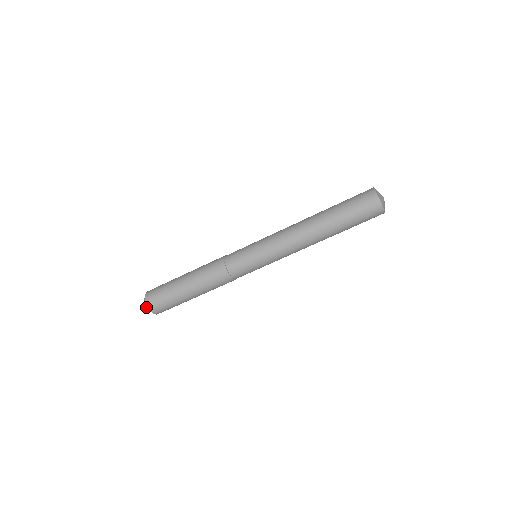
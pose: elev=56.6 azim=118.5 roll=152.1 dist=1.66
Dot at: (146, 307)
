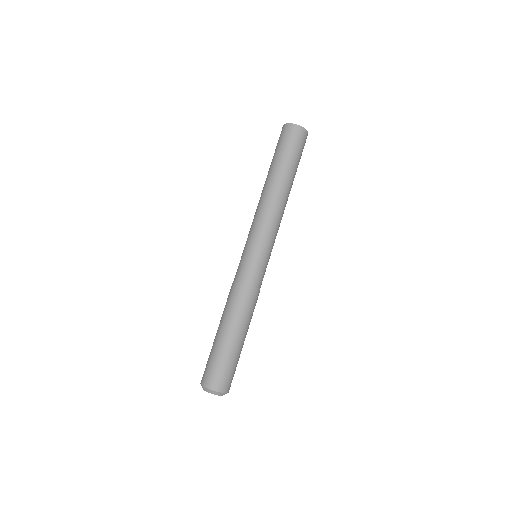
Dot at: occluded
